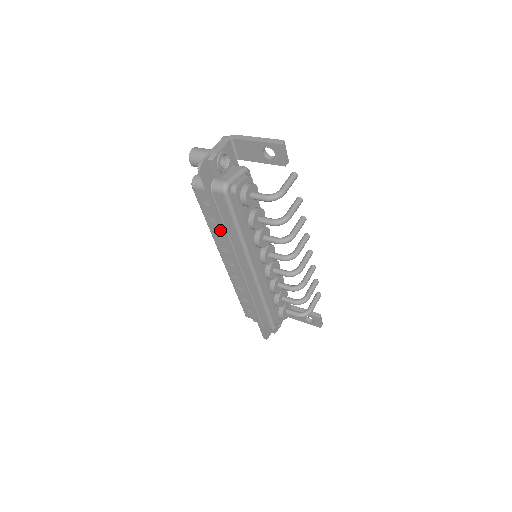
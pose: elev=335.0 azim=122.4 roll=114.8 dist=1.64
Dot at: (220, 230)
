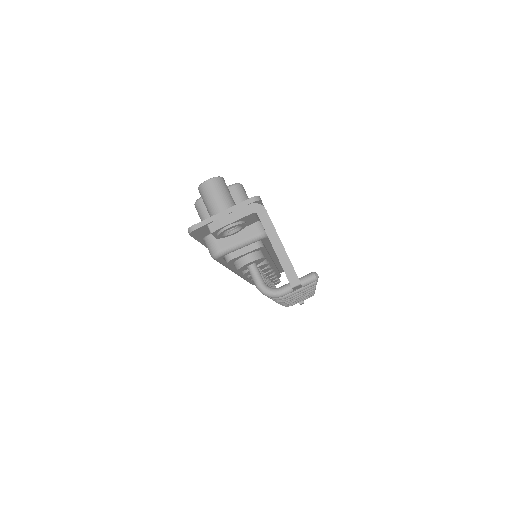
Dot at: occluded
